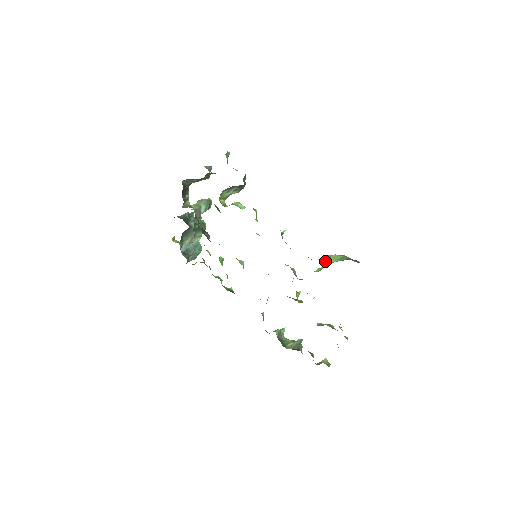
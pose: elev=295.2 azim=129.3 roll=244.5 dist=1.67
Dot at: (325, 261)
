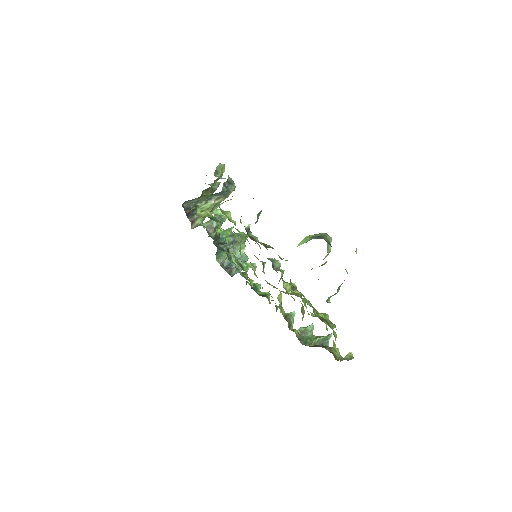
Dot at: occluded
